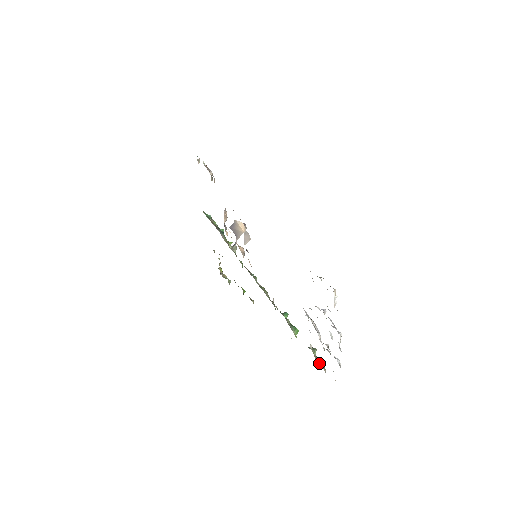
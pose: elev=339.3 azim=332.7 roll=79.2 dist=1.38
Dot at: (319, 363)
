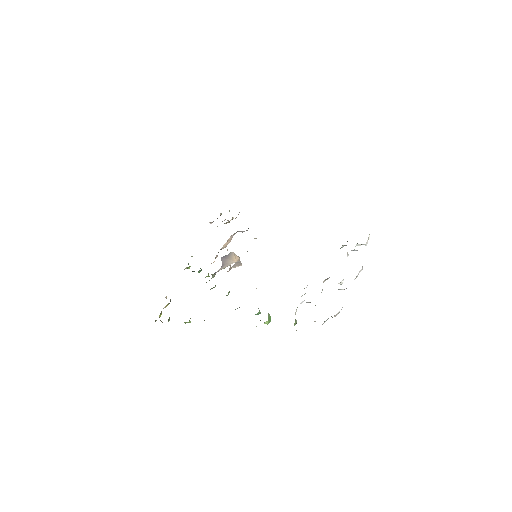
Dot at: occluded
